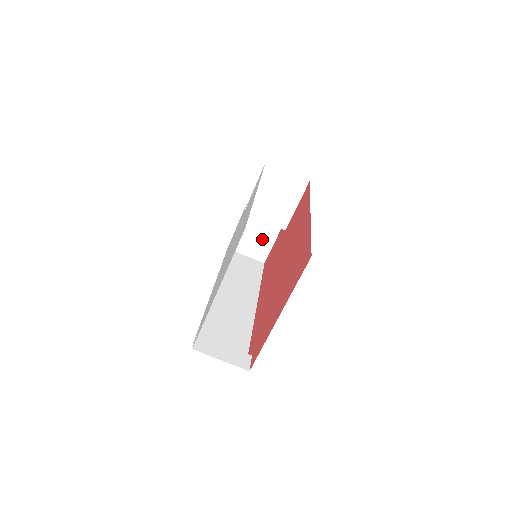
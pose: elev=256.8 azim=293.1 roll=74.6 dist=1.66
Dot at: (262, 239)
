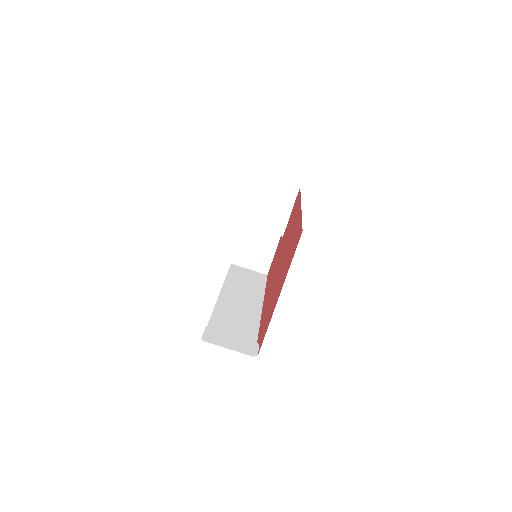
Dot at: (263, 251)
